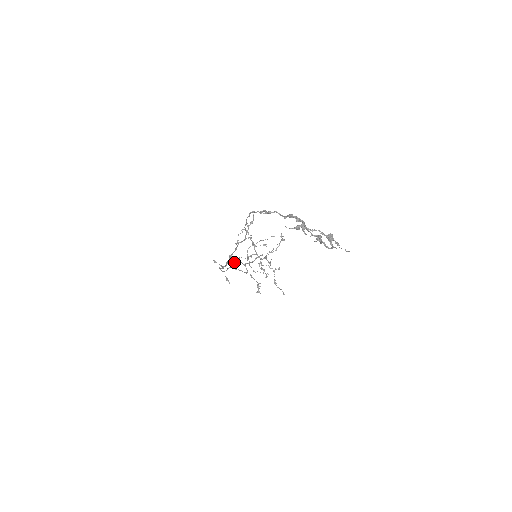
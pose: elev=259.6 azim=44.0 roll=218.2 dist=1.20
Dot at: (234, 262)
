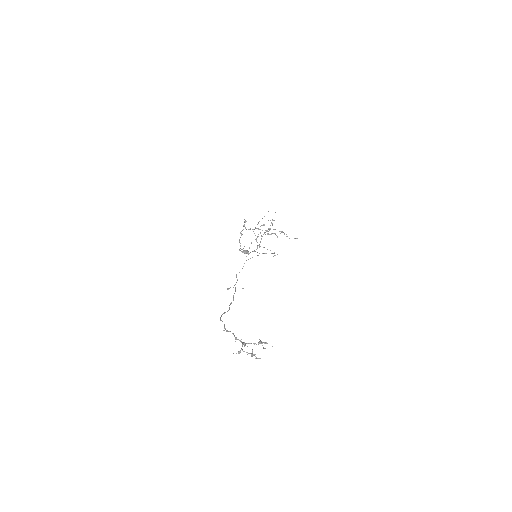
Dot at: occluded
